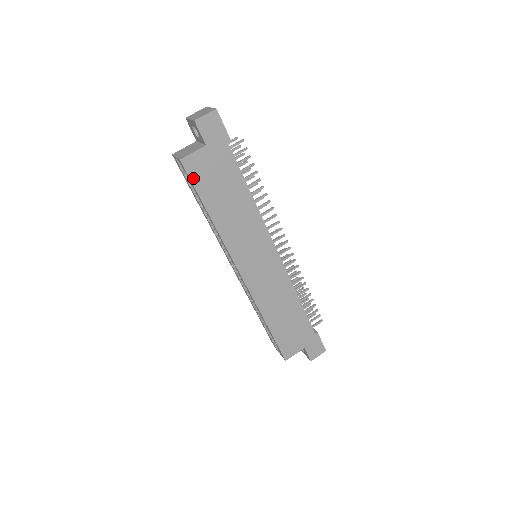
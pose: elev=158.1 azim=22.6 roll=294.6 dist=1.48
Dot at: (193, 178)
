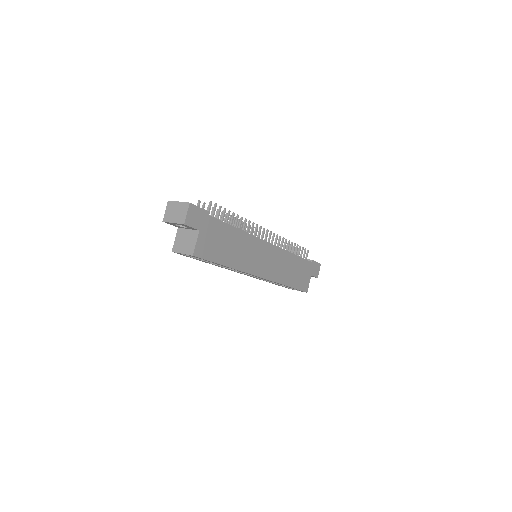
Dot at: (206, 257)
